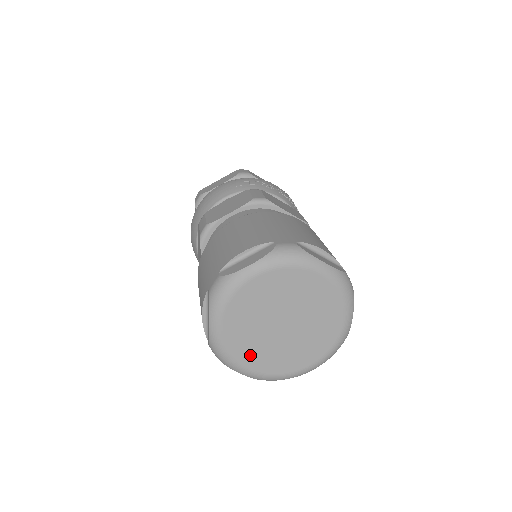
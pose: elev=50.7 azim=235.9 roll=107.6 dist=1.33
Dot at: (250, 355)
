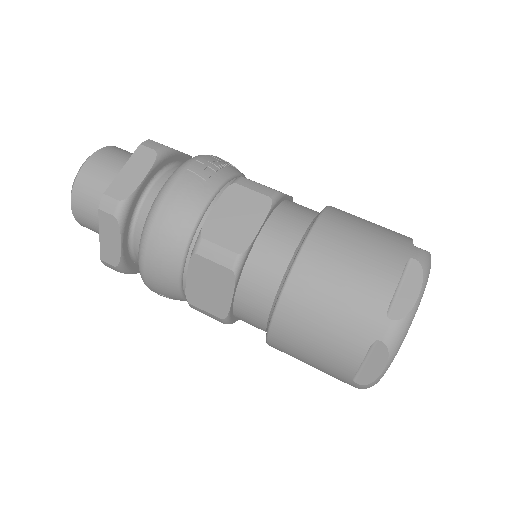
Dot at: occluded
